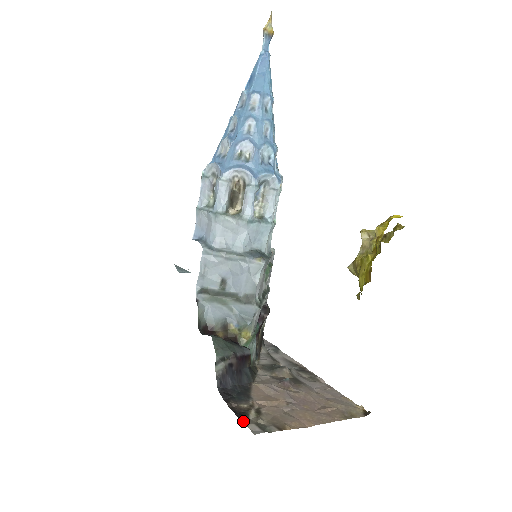
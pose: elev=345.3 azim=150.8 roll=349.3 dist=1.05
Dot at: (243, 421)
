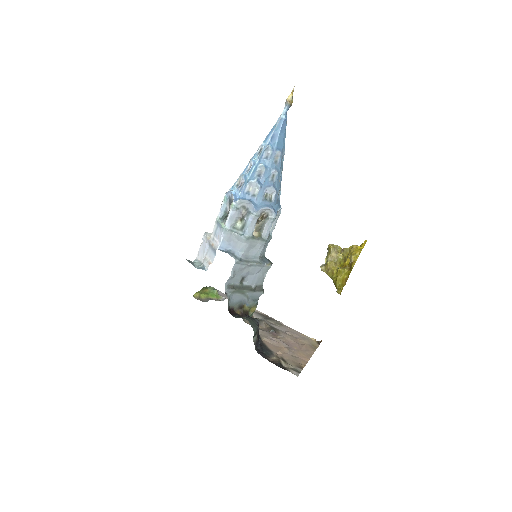
Dot at: (285, 369)
